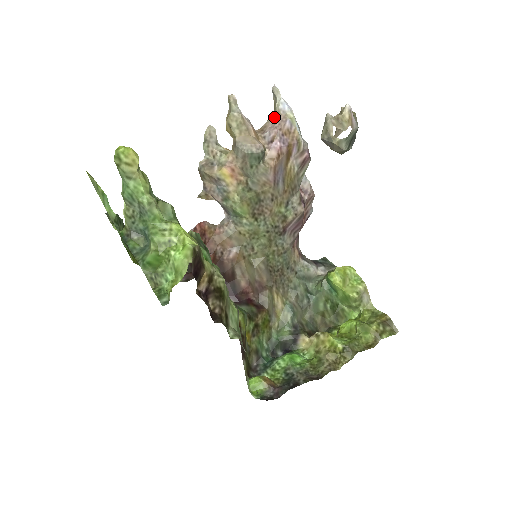
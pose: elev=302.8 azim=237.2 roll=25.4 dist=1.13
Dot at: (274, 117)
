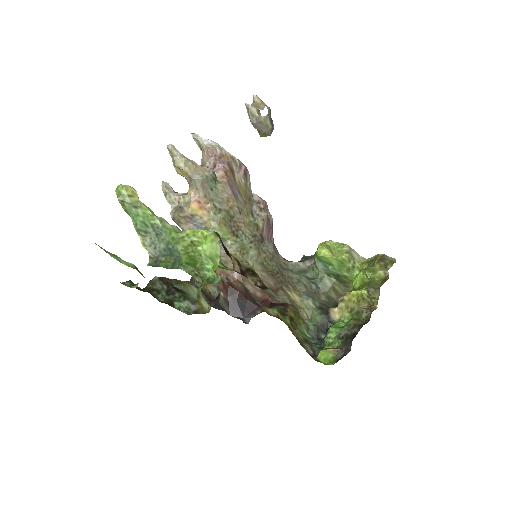
Dot at: (205, 153)
